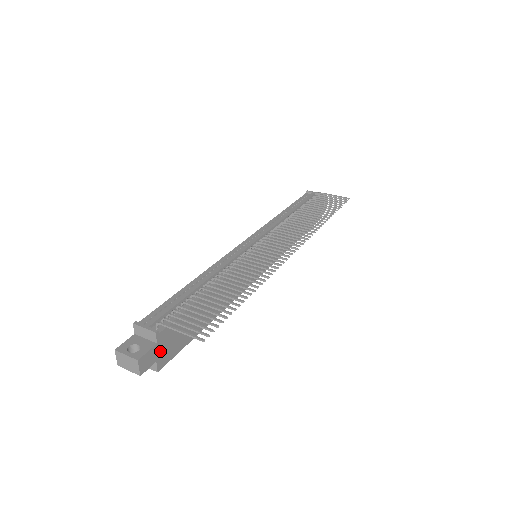
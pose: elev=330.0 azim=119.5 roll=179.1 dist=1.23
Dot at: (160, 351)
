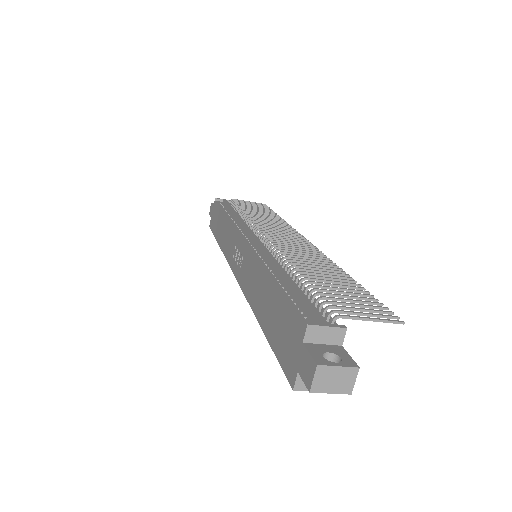
Dot at: occluded
